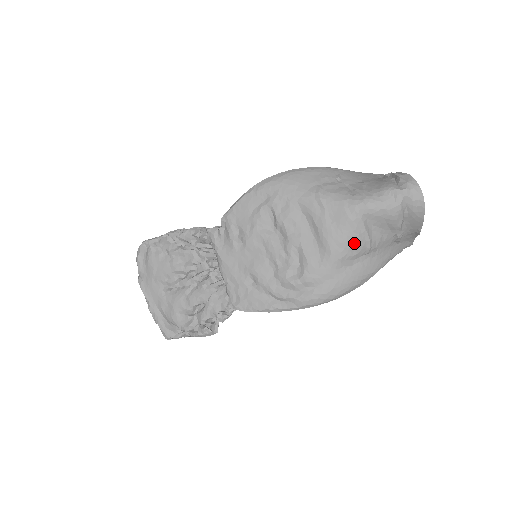
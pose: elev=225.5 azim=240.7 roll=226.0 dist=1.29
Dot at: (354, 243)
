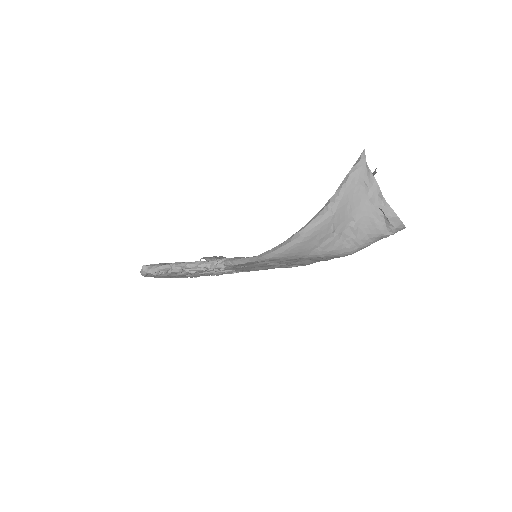
Dot at: occluded
